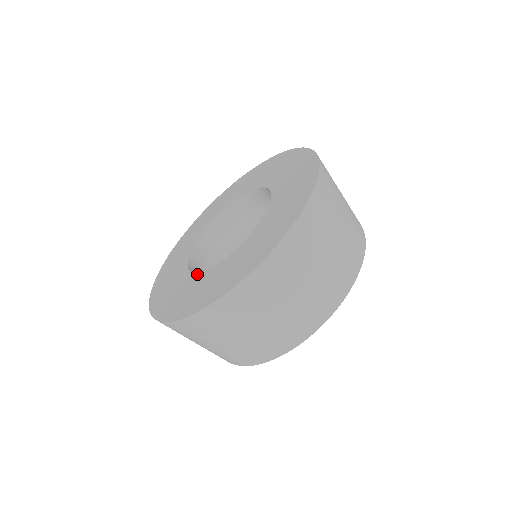
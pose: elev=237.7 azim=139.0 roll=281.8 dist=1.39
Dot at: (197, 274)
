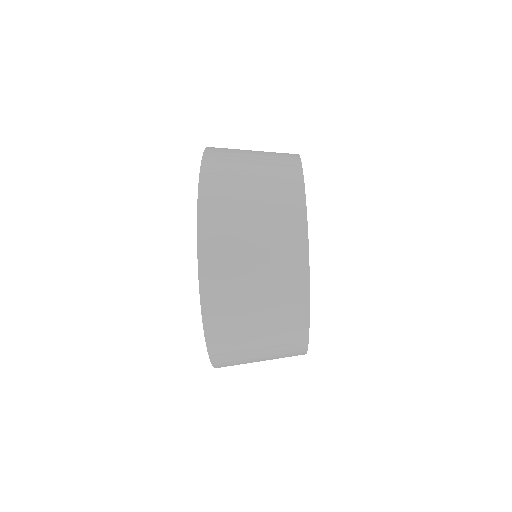
Dot at: occluded
